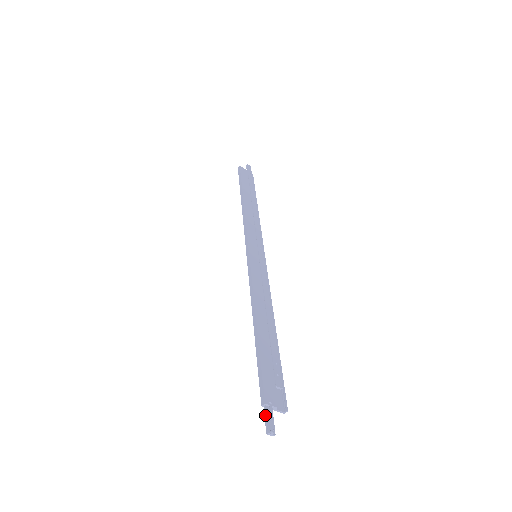
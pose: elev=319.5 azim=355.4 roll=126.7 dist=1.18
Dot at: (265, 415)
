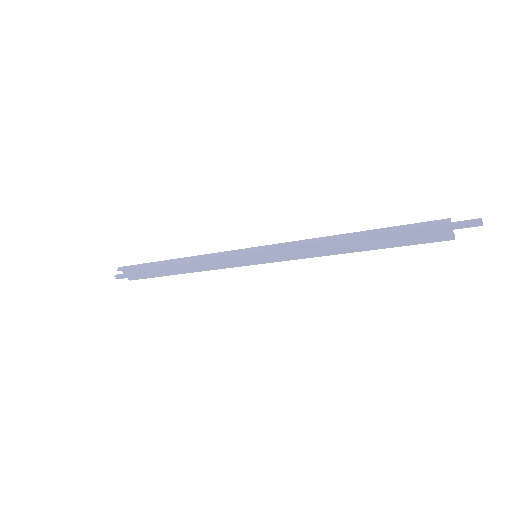
Dot at: (461, 222)
